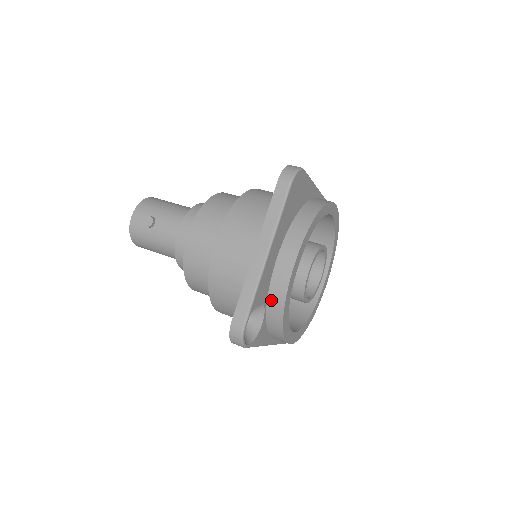
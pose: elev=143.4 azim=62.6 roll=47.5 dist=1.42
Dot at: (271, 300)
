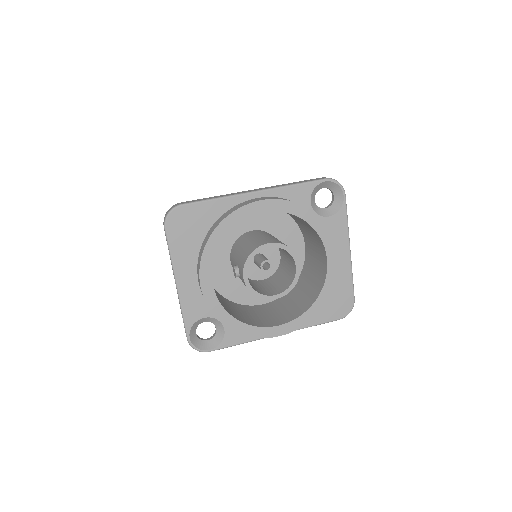
Dot at: occluded
